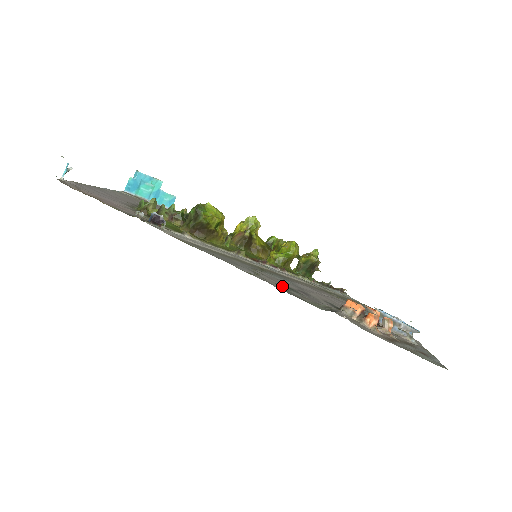
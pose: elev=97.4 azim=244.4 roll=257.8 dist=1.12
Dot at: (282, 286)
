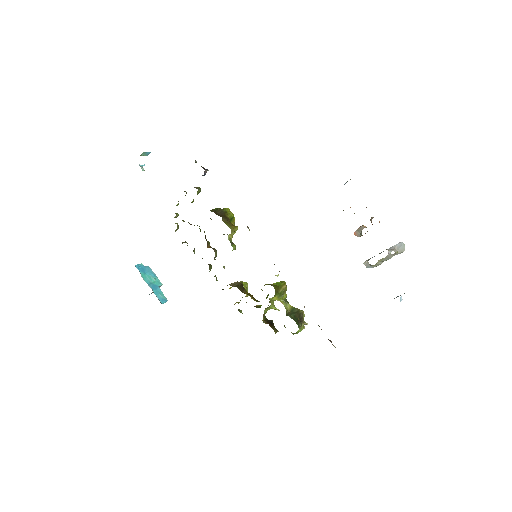
Dot at: occluded
